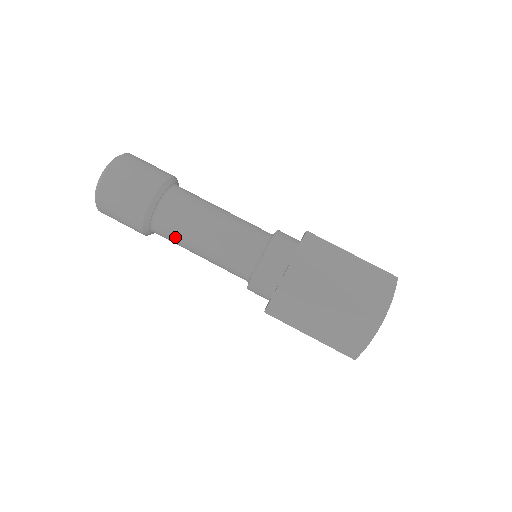
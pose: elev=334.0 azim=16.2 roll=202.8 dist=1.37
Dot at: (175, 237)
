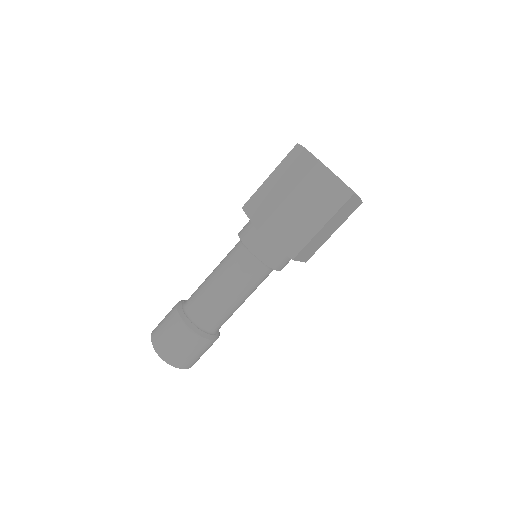
Dot at: occluded
